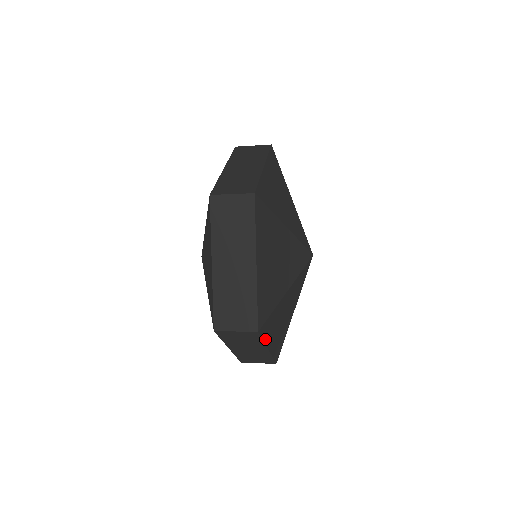
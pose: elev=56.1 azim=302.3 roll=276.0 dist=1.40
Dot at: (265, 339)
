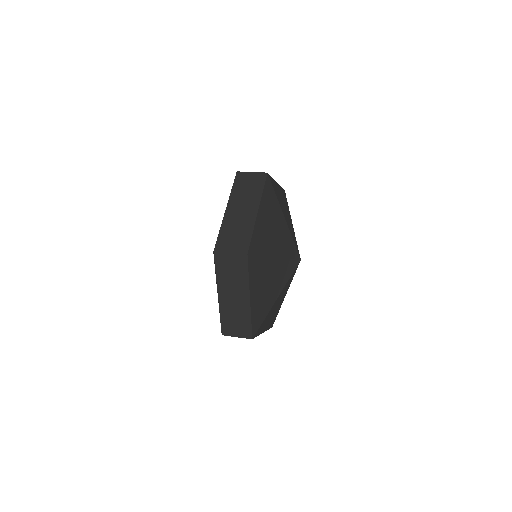
Dot at: (259, 333)
